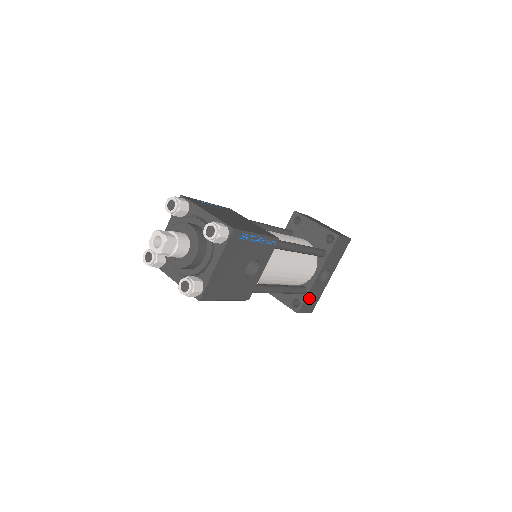
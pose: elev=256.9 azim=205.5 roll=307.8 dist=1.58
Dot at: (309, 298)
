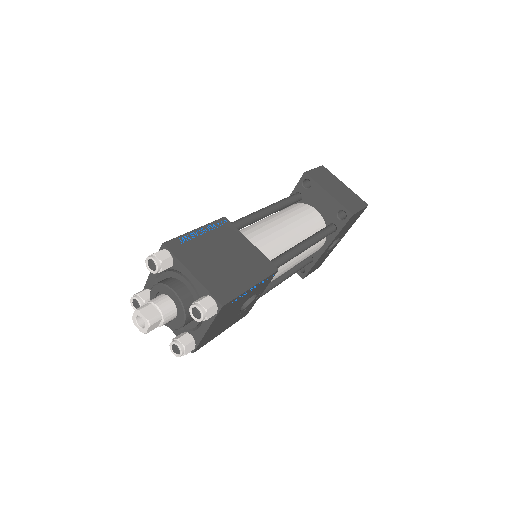
Dot at: (316, 264)
